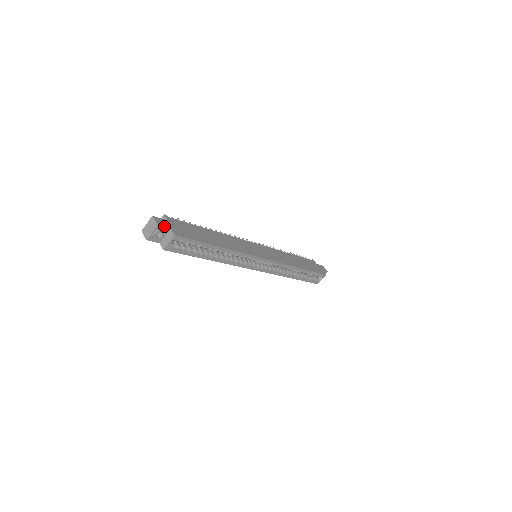
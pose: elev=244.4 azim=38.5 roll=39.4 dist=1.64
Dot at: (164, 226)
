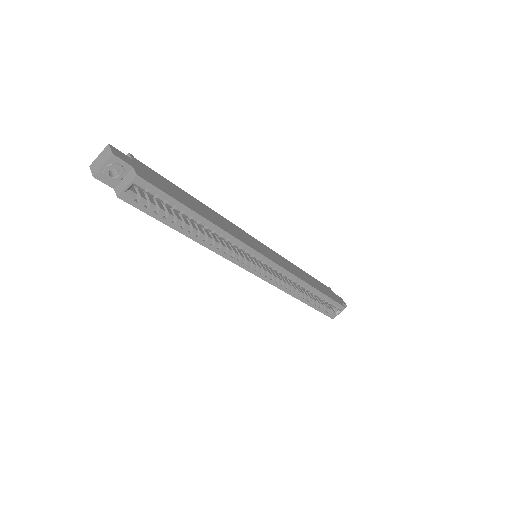
Dot at: (123, 160)
